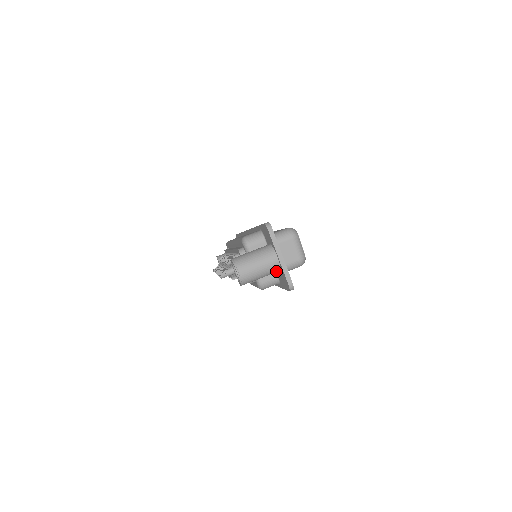
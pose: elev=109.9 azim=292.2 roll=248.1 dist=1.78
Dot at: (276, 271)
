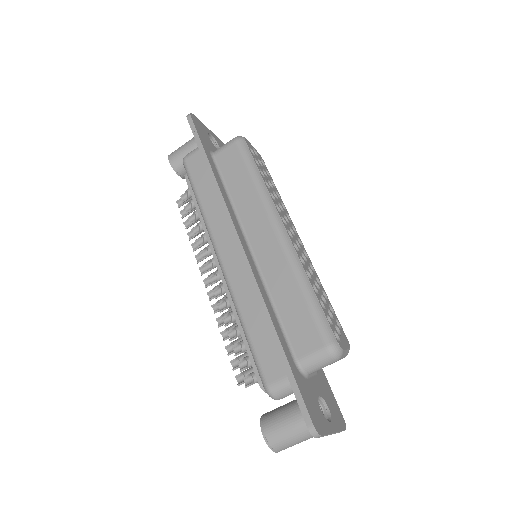
Dot at: occluded
